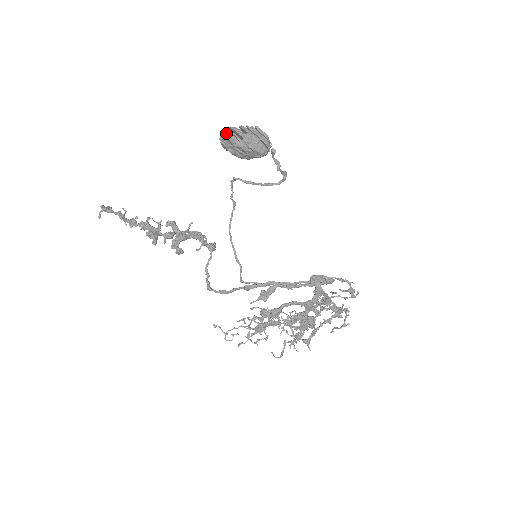
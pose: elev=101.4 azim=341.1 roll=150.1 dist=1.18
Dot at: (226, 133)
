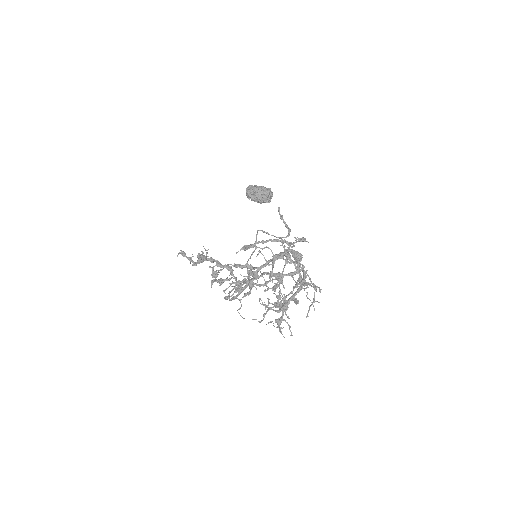
Dot at: (248, 186)
